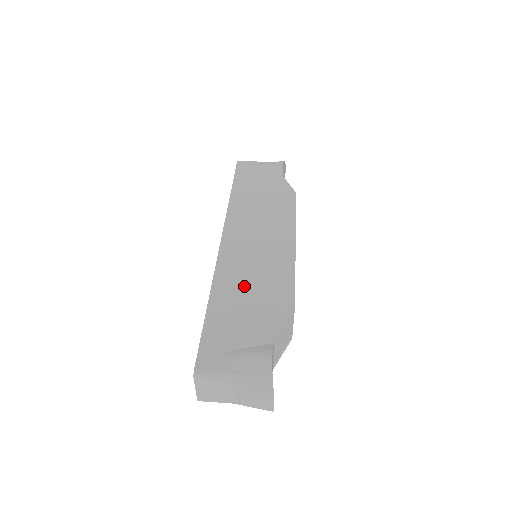
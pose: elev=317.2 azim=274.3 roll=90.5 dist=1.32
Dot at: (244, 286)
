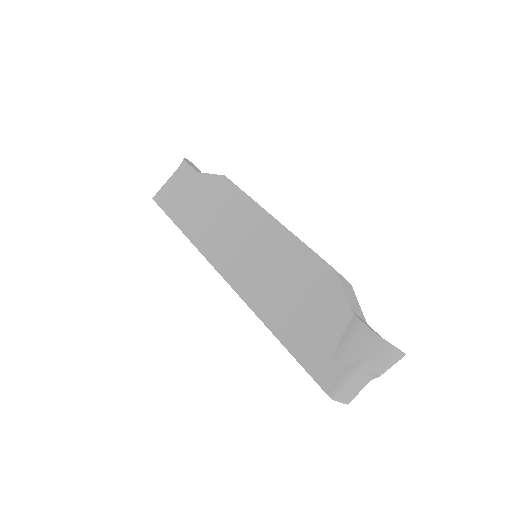
Dot at: (281, 294)
